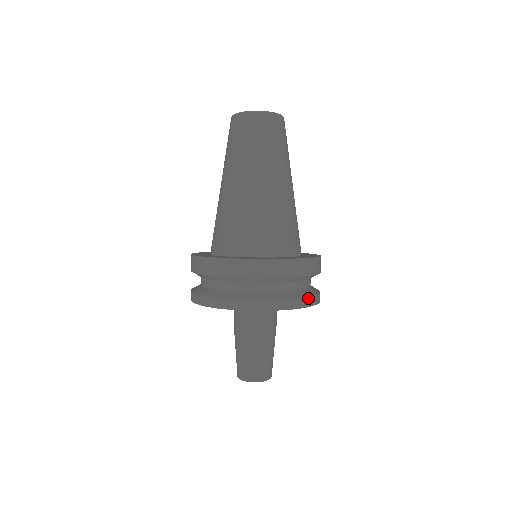
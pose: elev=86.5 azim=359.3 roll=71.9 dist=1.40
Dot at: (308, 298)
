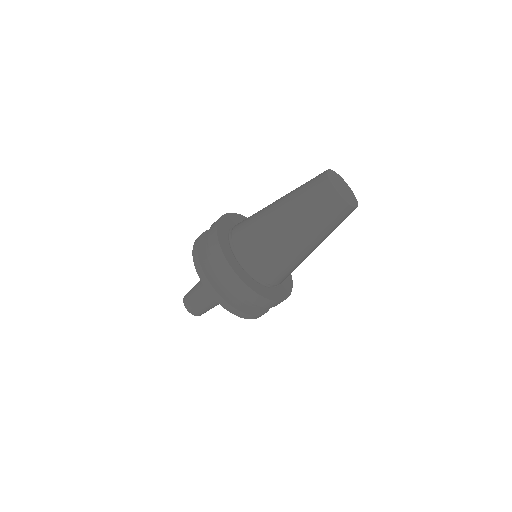
Dot at: occluded
